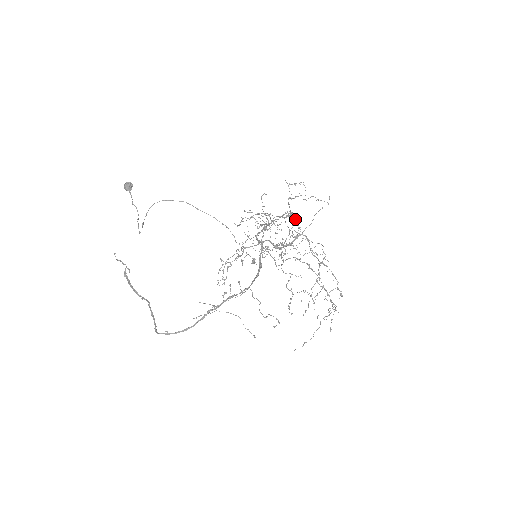
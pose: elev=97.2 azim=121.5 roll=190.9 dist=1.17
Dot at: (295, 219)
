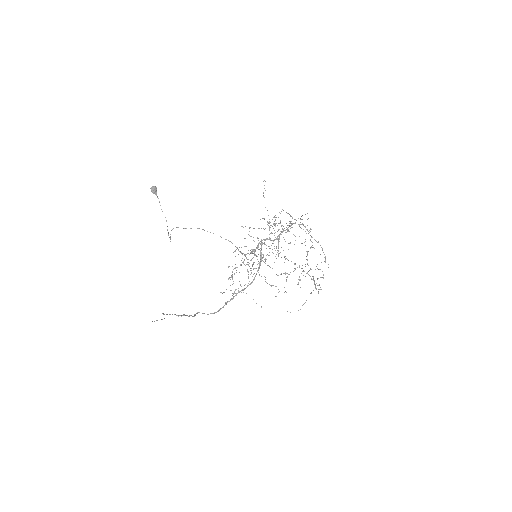
Dot at: occluded
